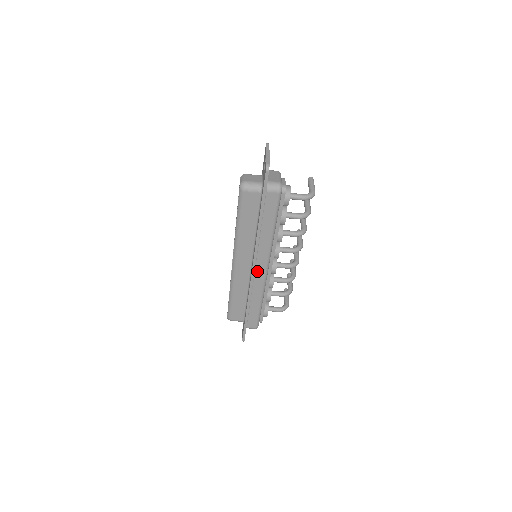
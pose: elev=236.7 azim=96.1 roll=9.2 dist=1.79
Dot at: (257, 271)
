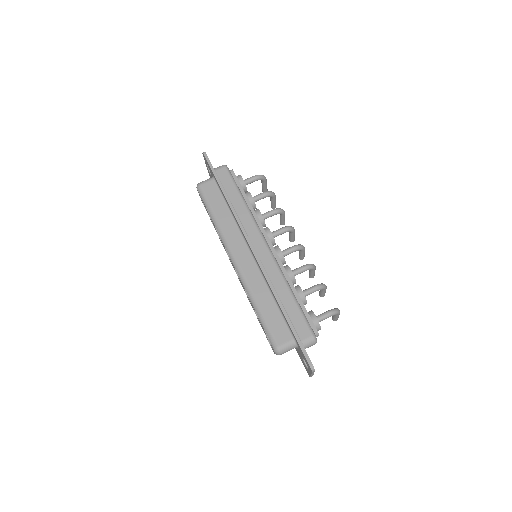
Dot at: (258, 250)
